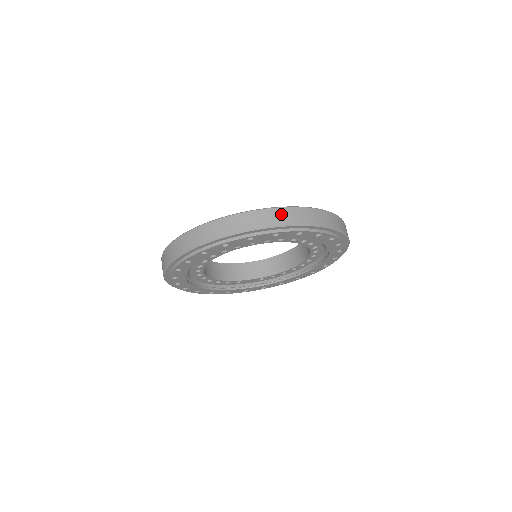
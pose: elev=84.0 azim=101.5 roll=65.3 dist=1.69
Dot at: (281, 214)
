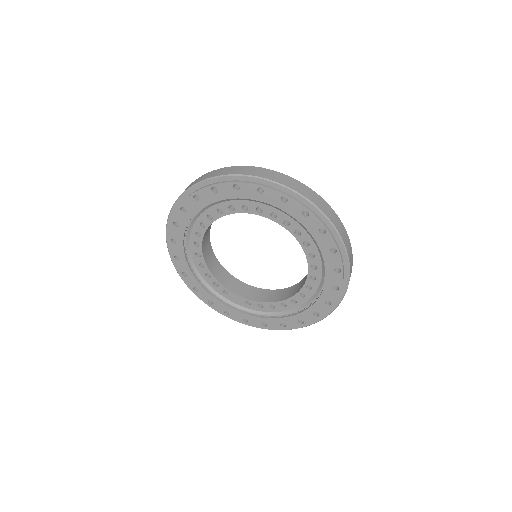
Dot at: (298, 185)
